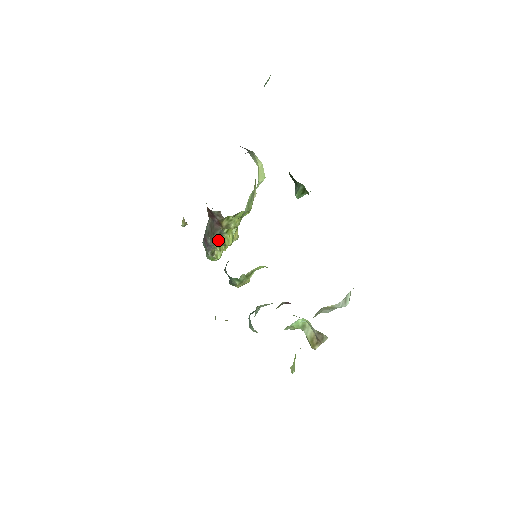
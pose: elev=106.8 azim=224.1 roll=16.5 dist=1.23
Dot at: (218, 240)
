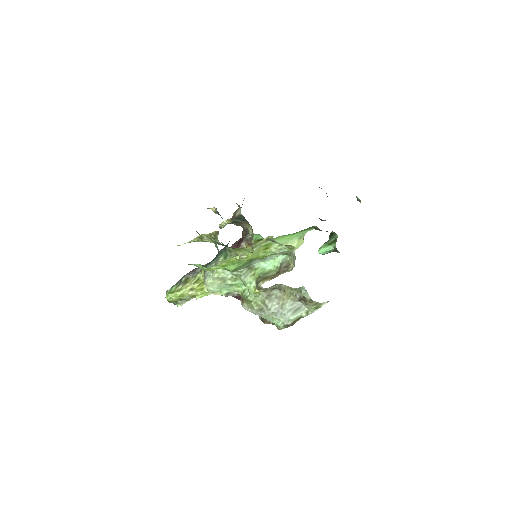
Dot at: occluded
